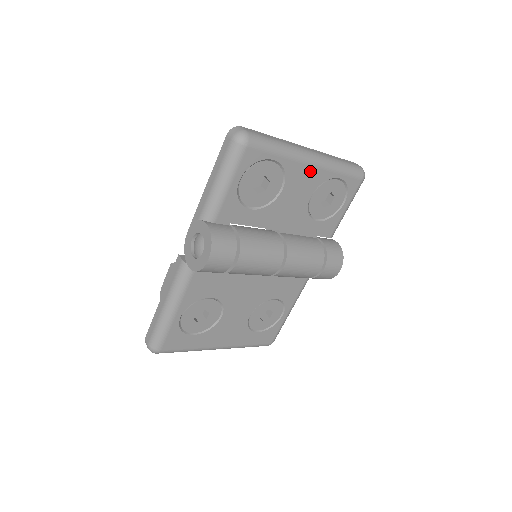
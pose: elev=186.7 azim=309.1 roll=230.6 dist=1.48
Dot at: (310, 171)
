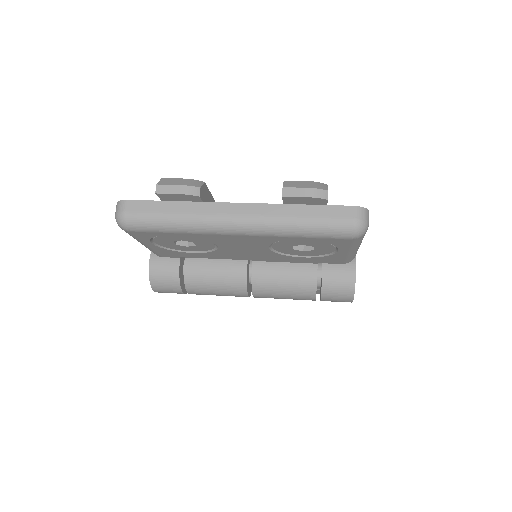
Dot at: (242, 237)
